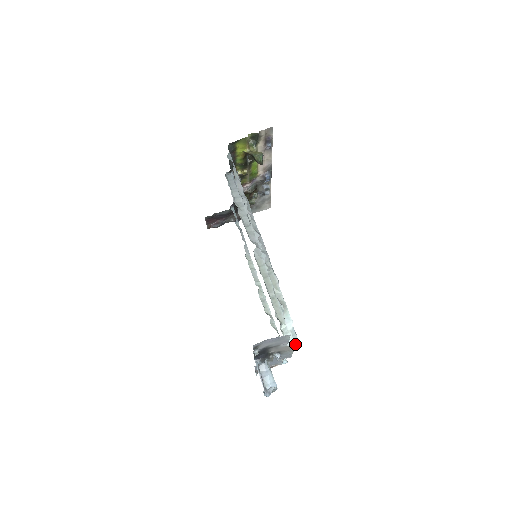
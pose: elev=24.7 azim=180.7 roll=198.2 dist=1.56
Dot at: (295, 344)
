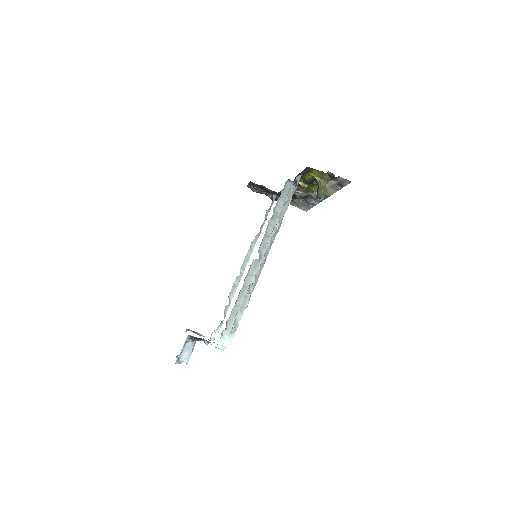
Dot at: (223, 350)
